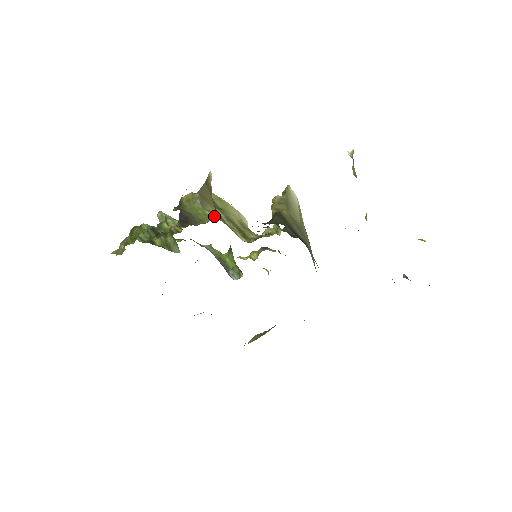
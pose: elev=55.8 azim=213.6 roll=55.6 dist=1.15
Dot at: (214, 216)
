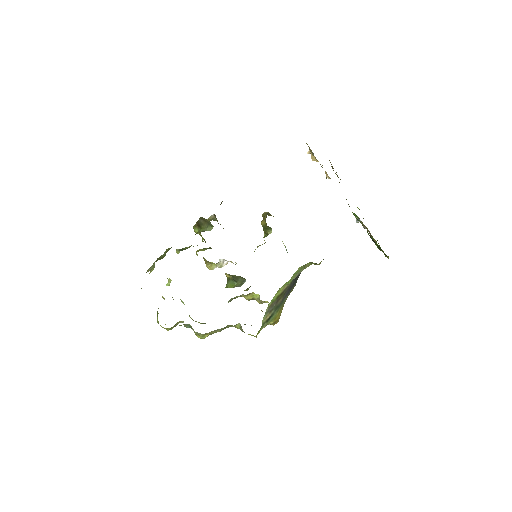
Dot at: occluded
